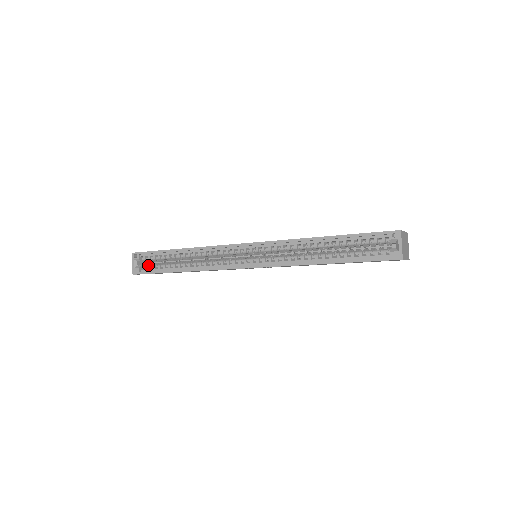
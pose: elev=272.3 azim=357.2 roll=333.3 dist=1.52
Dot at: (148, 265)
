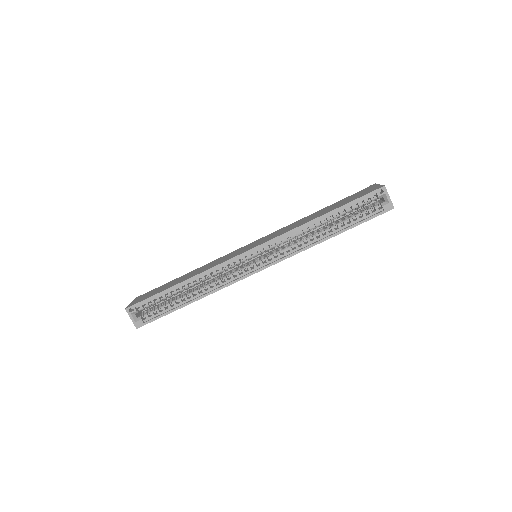
Dot at: (148, 312)
